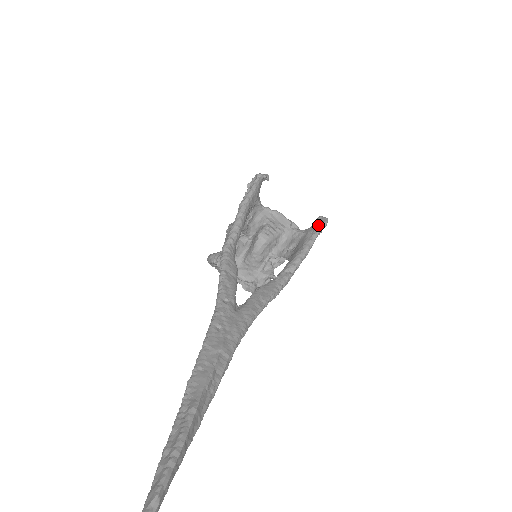
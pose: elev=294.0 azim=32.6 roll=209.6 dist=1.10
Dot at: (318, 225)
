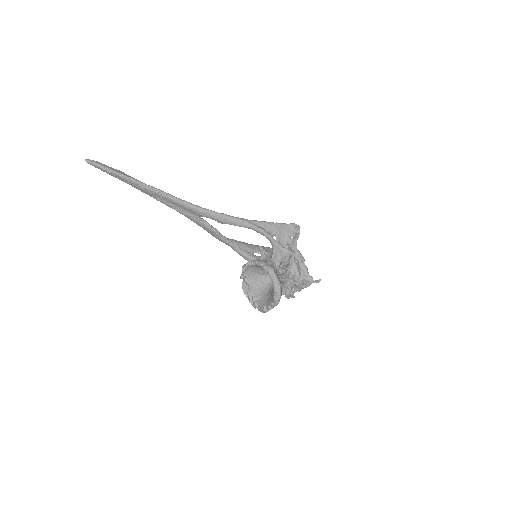
Dot at: (289, 226)
